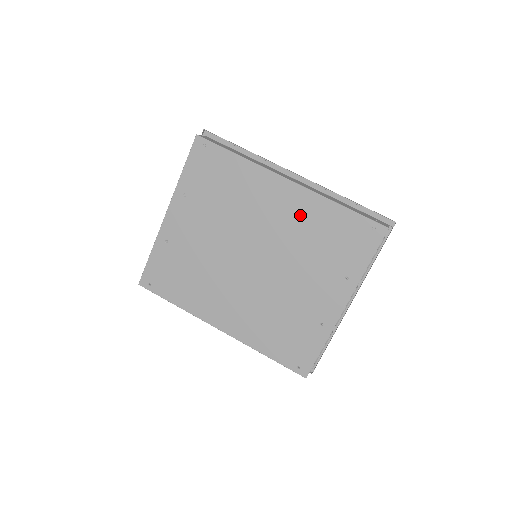
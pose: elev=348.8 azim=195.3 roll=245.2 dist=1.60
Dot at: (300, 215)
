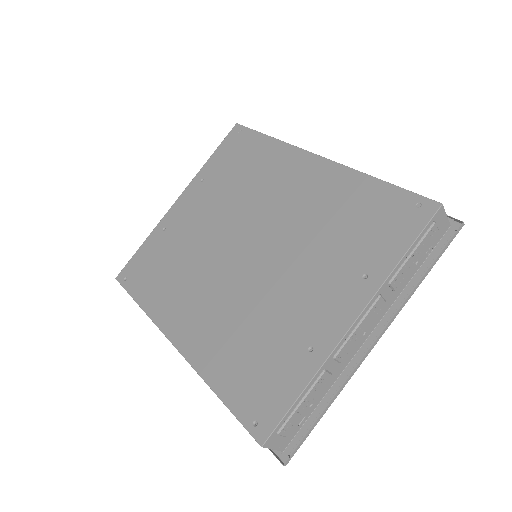
Dot at: (320, 193)
